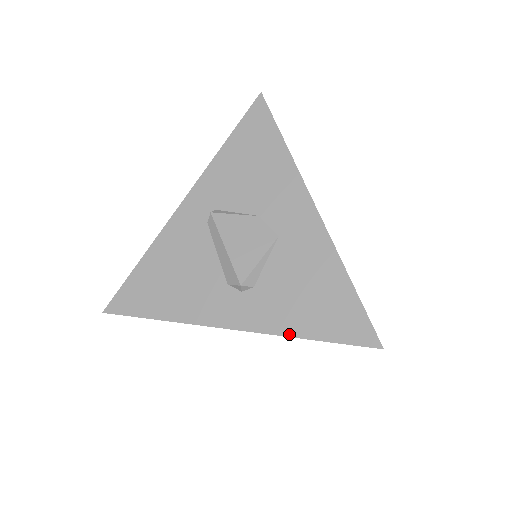
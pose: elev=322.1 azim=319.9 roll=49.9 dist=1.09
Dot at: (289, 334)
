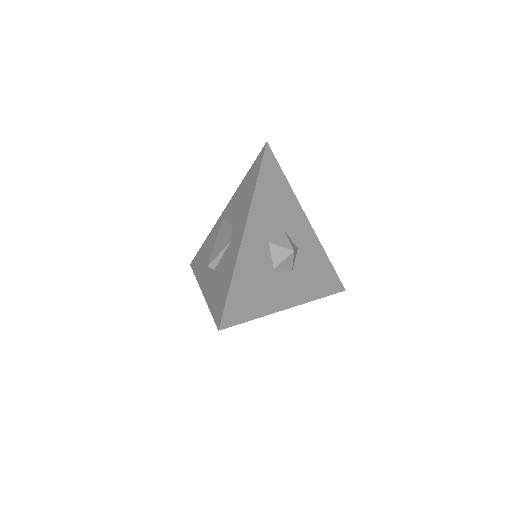
Dot at: (208, 303)
